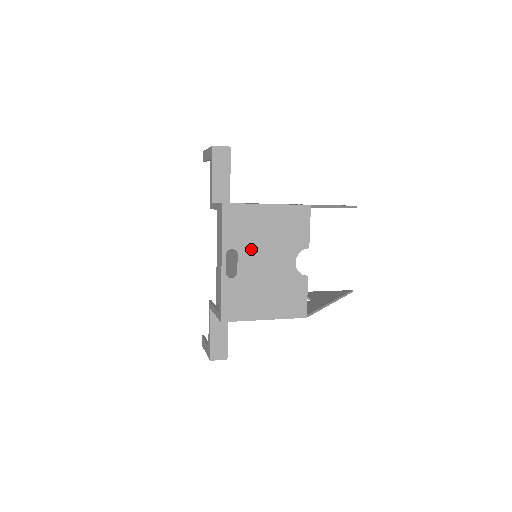
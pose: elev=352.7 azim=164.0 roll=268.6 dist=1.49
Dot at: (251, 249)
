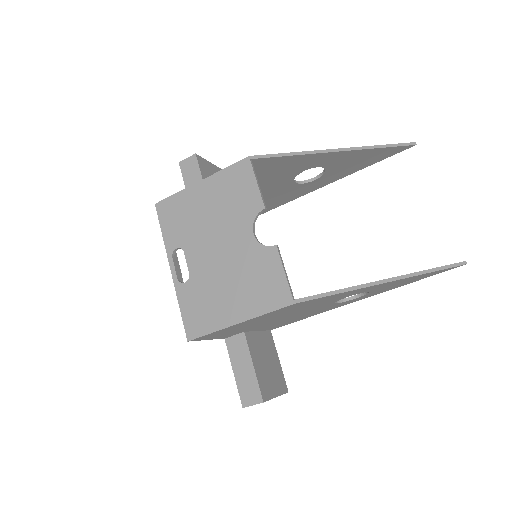
Dot at: (196, 240)
